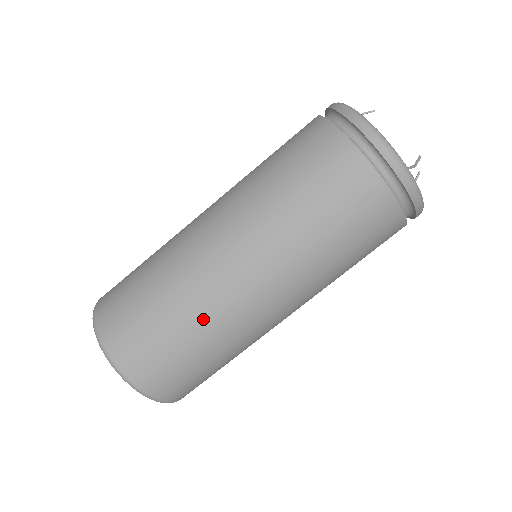
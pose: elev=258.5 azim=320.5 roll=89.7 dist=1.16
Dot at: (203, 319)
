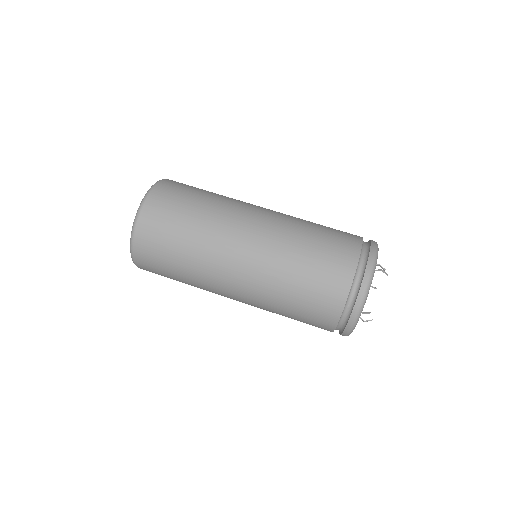
Dot at: (195, 274)
